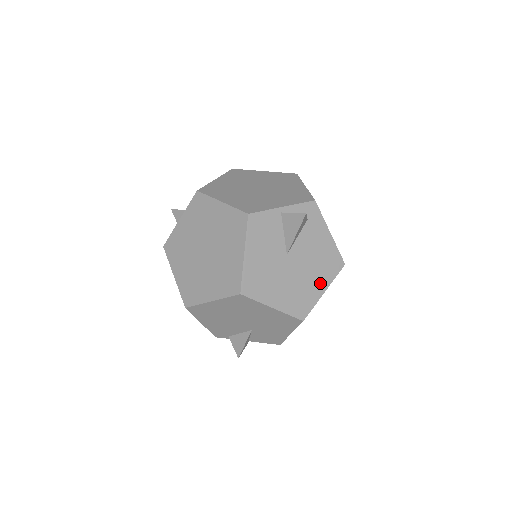
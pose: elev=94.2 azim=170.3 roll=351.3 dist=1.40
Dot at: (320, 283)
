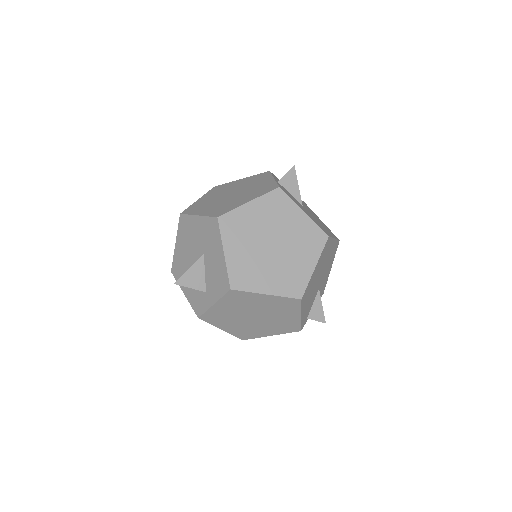
Dot at: (317, 217)
